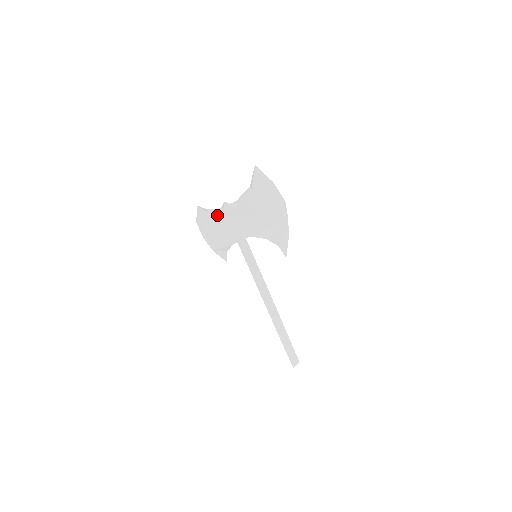
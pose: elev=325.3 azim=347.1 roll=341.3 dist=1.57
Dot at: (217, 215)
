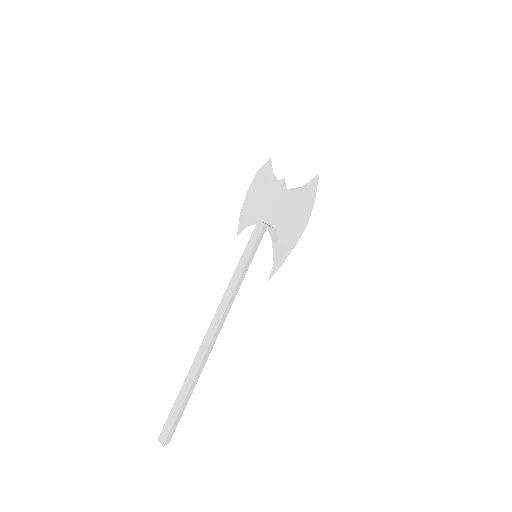
Dot at: (278, 181)
